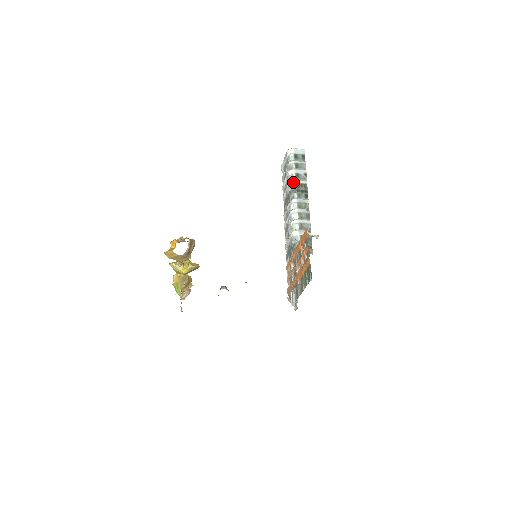
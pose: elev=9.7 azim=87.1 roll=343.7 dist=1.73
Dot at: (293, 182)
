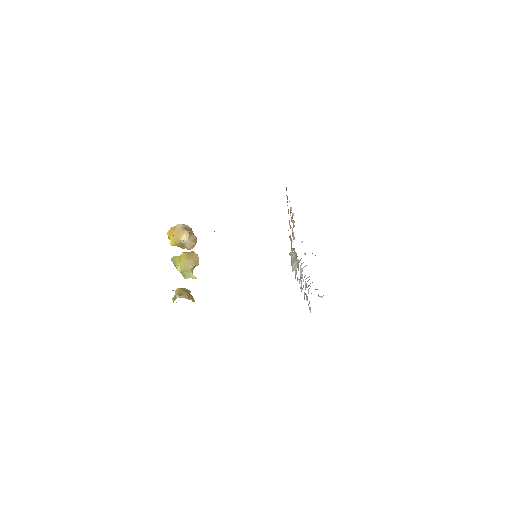
Dot at: occluded
